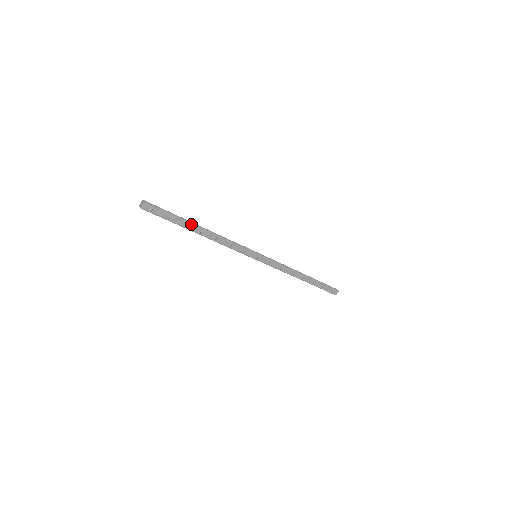
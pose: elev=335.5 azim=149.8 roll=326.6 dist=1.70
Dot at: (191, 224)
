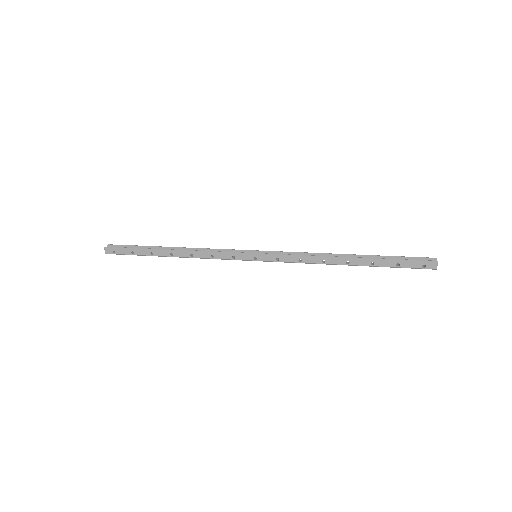
Dot at: (156, 250)
